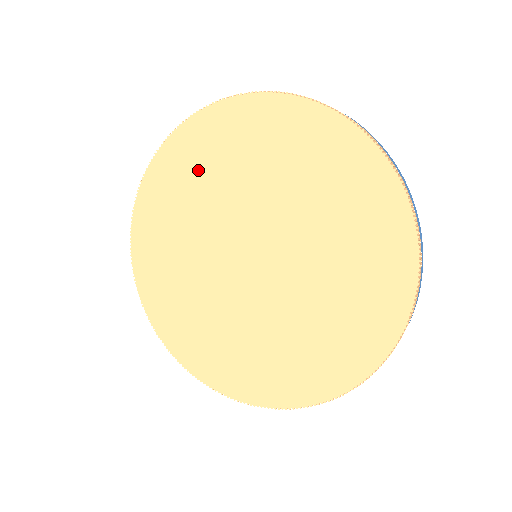
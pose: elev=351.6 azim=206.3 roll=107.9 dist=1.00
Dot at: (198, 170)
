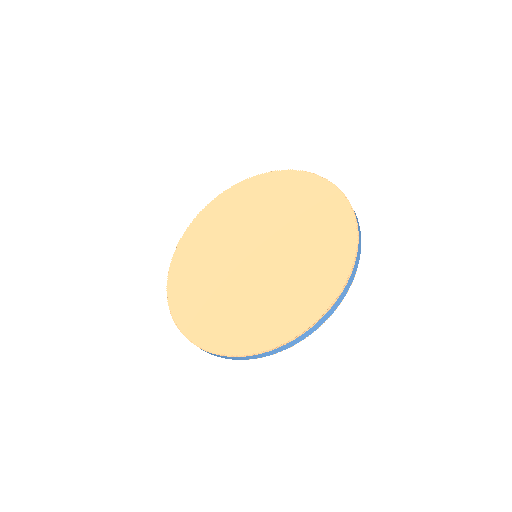
Dot at: (196, 258)
